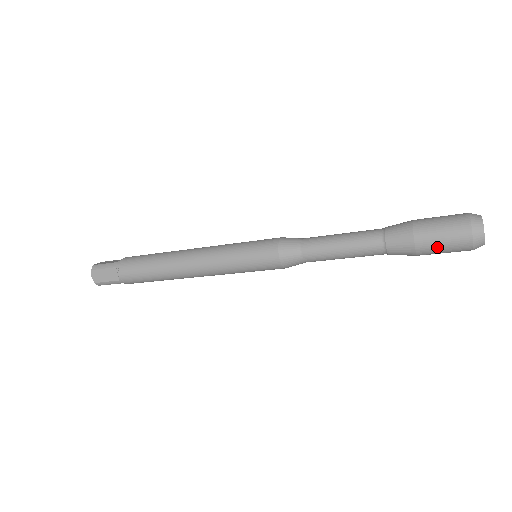
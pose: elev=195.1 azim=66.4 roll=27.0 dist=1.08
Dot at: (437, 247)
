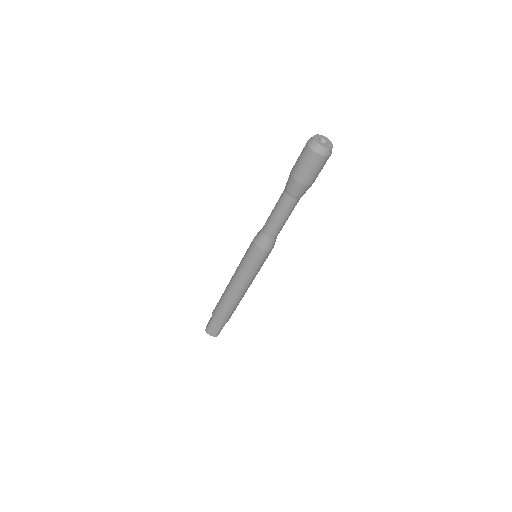
Dot at: (313, 174)
